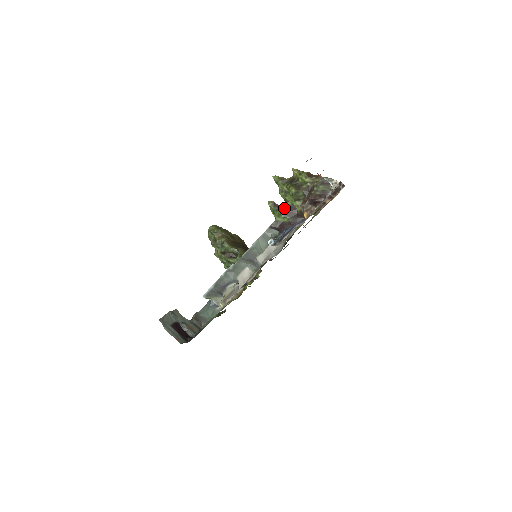
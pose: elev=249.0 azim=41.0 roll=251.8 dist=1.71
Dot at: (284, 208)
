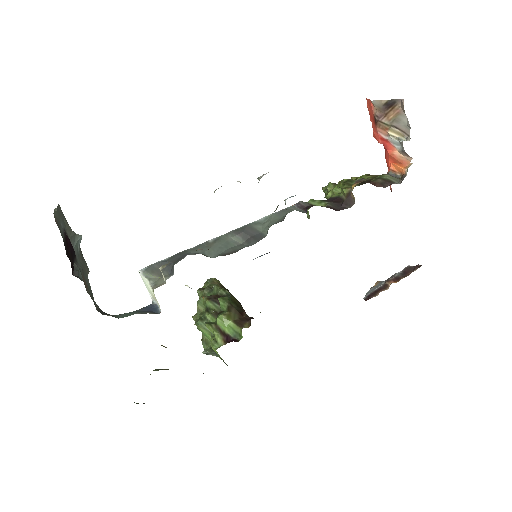
Dot at: occluded
